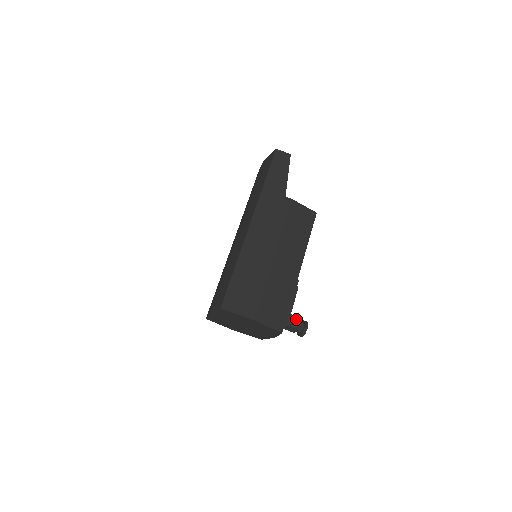
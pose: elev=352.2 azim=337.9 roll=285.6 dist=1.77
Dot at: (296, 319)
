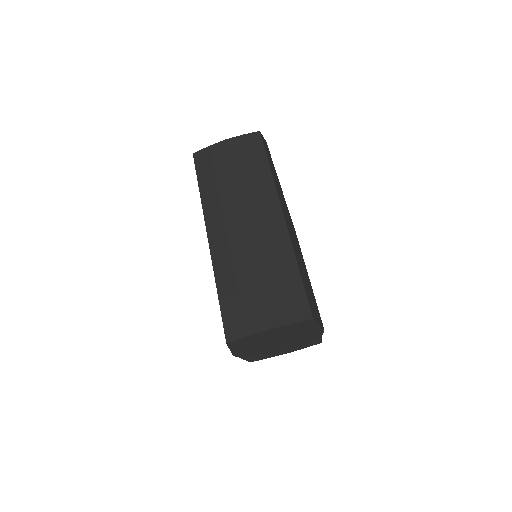
Dot at: occluded
